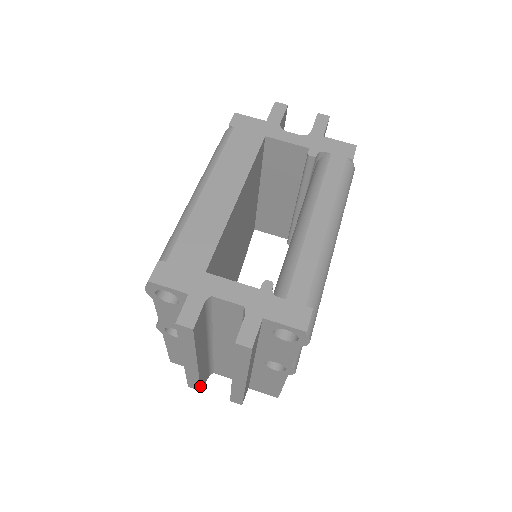
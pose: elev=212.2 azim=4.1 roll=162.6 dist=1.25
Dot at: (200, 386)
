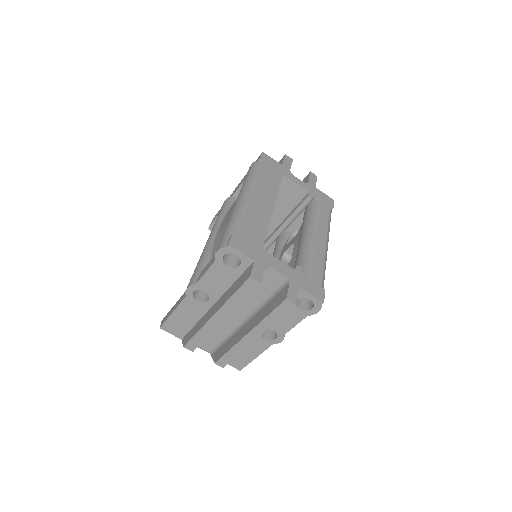
Dot at: occluded
